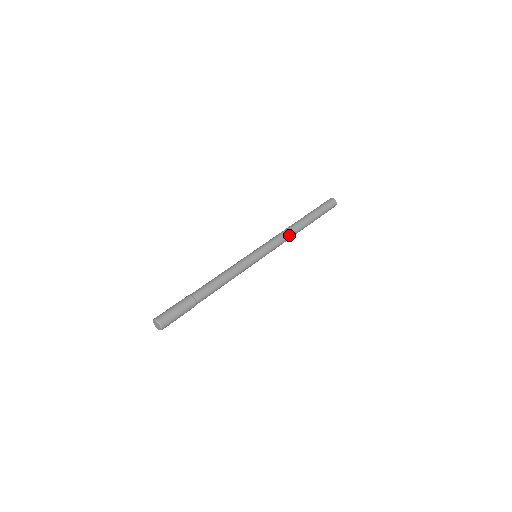
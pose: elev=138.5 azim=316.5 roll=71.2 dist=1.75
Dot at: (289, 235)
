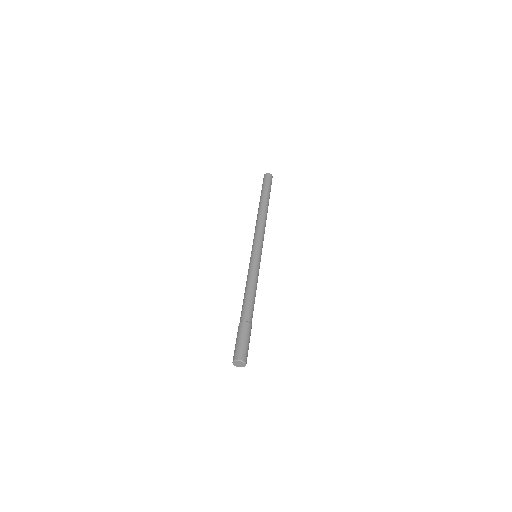
Dot at: (261, 221)
